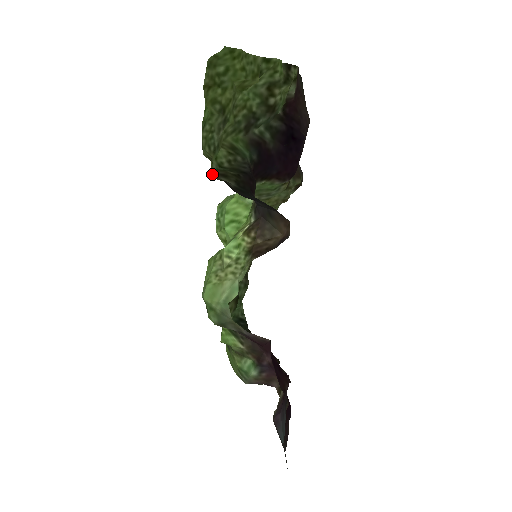
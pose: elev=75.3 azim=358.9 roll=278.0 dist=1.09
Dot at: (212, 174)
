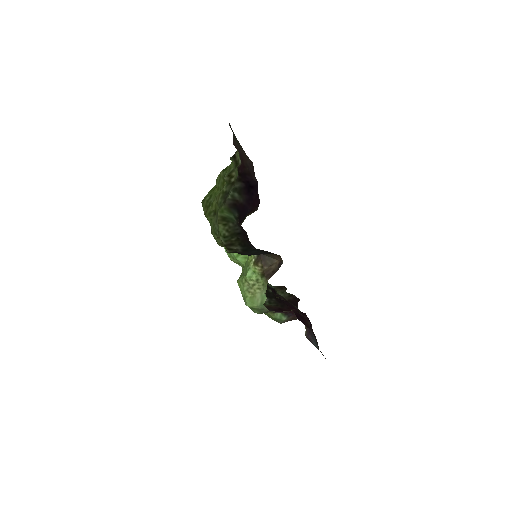
Dot at: occluded
